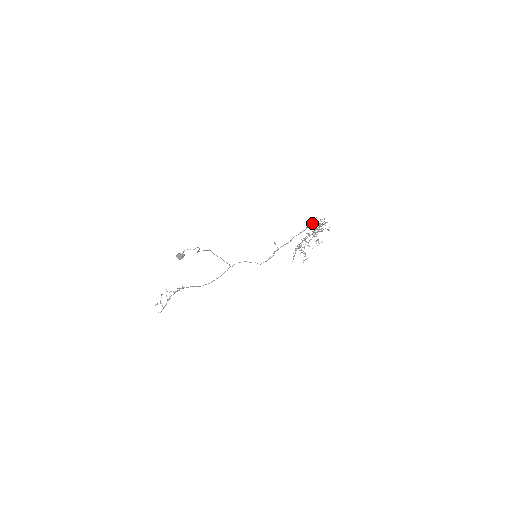
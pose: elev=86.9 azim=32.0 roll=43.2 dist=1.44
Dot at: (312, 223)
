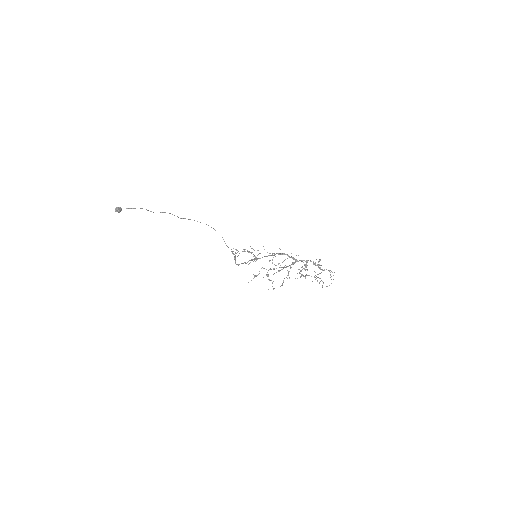
Dot at: occluded
